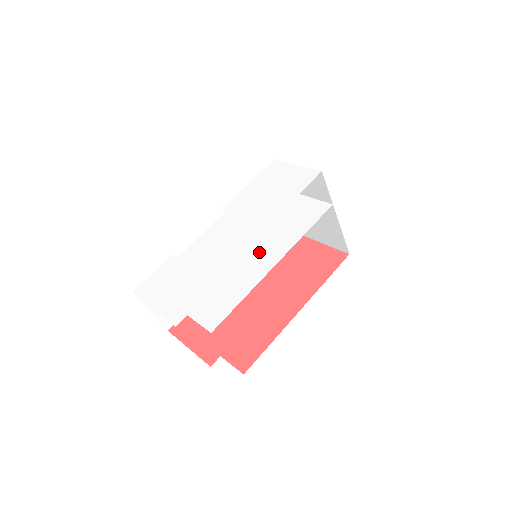
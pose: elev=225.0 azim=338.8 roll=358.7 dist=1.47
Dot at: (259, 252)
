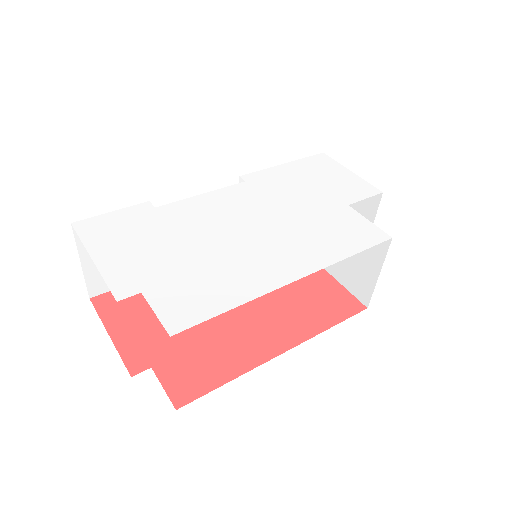
Dot at: (277, 252)
